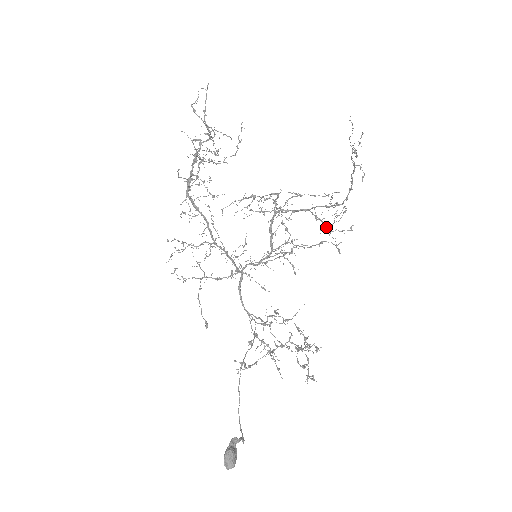
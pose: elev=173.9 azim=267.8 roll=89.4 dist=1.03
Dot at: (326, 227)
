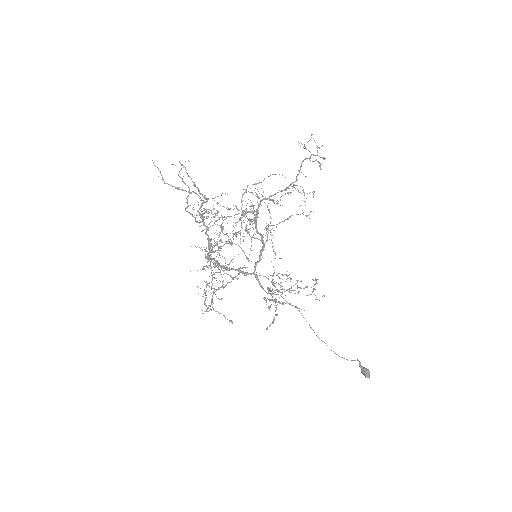
Dot at: occluded
